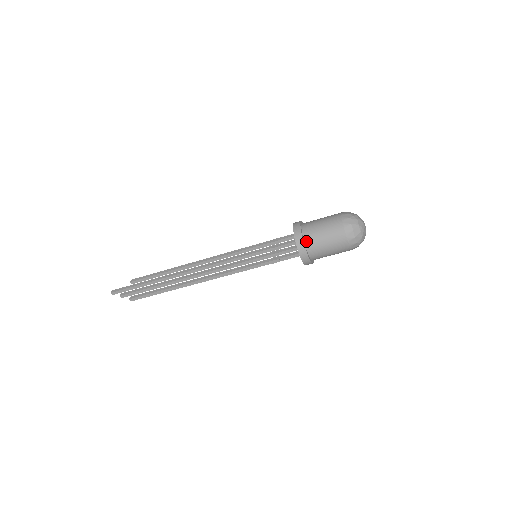
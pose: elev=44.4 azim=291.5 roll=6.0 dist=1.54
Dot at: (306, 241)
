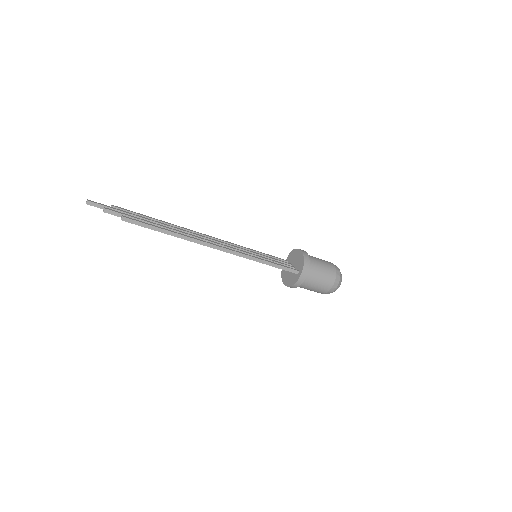
Dot at: (309, 264)
